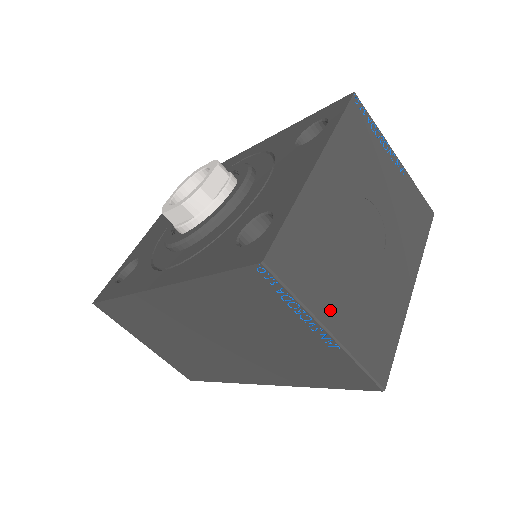
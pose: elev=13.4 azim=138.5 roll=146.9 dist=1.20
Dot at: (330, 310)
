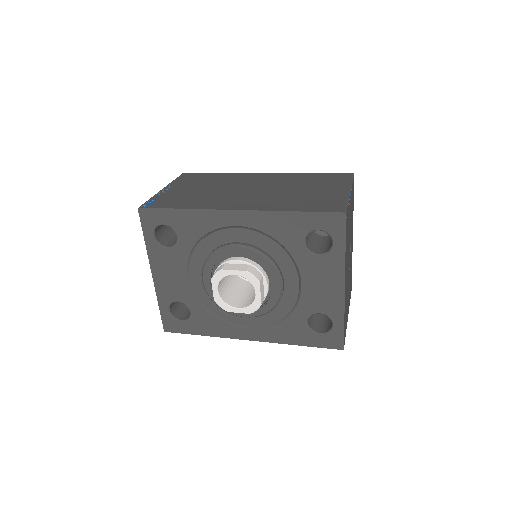
Dot at: occluded
